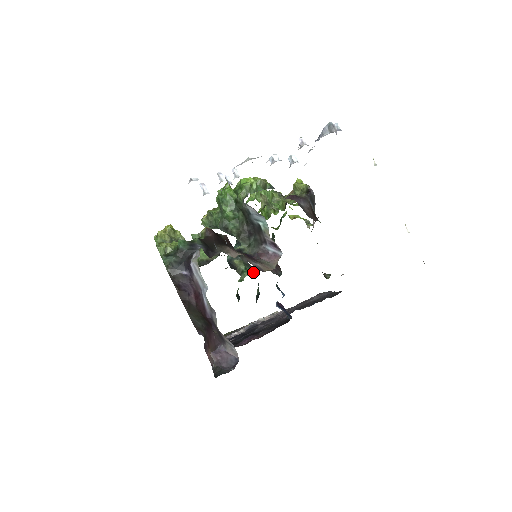
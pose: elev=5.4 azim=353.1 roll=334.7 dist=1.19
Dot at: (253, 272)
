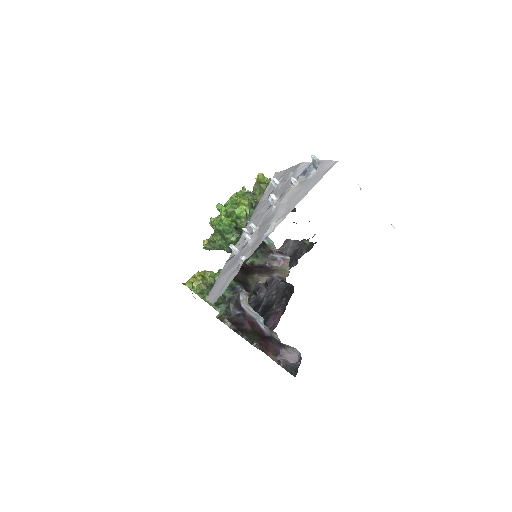
Dot at: occluded
